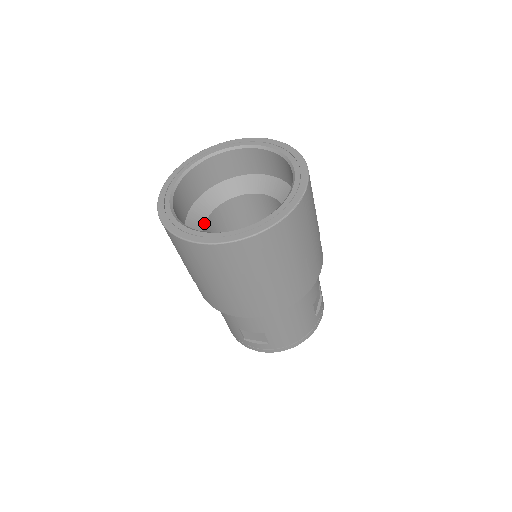
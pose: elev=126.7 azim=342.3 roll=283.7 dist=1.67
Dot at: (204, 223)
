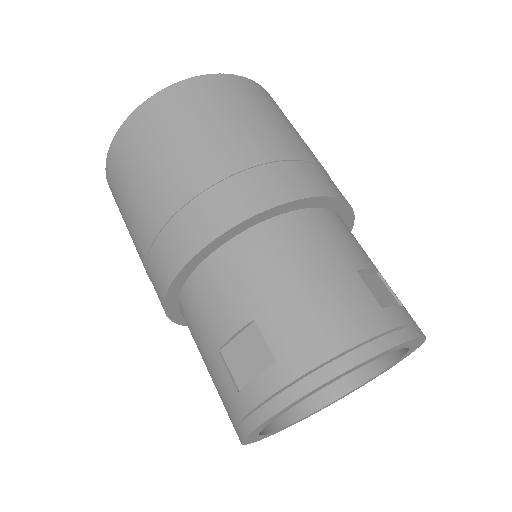
Dot at: occluded
